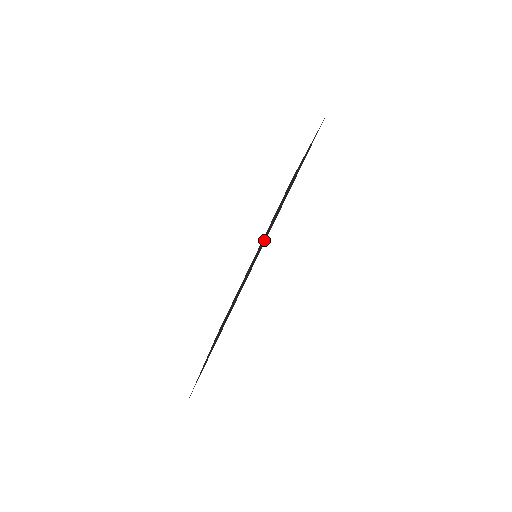
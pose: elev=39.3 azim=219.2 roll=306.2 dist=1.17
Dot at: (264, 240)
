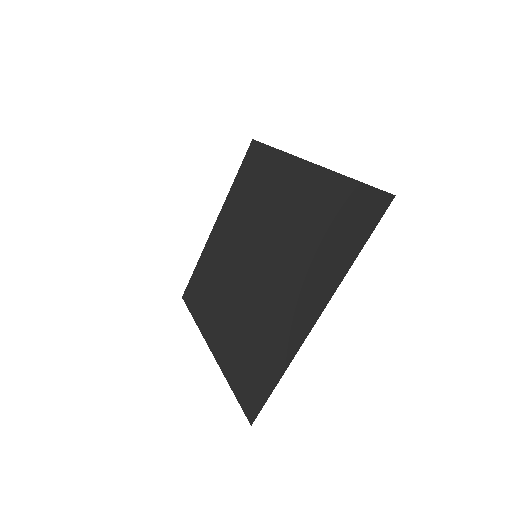
Dot at: (297, 271)
